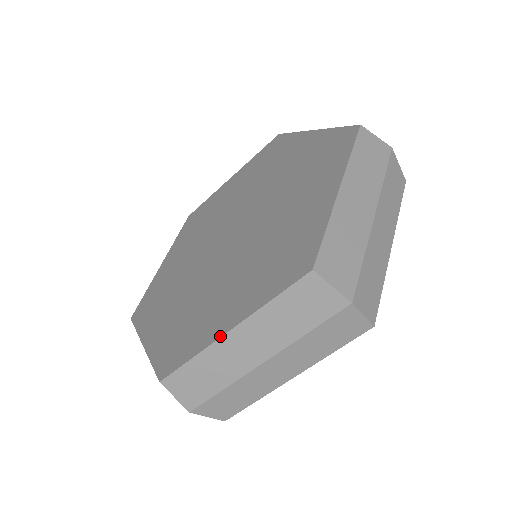
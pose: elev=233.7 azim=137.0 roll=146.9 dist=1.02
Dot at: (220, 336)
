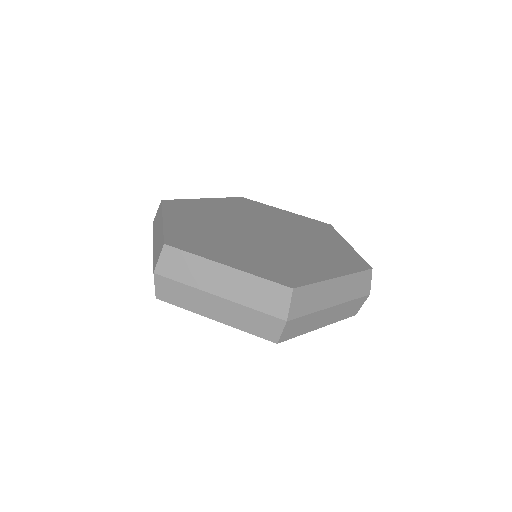
Dot at: (219, 262)
